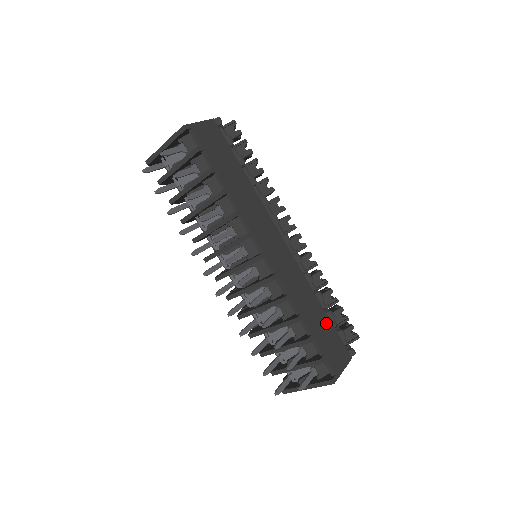
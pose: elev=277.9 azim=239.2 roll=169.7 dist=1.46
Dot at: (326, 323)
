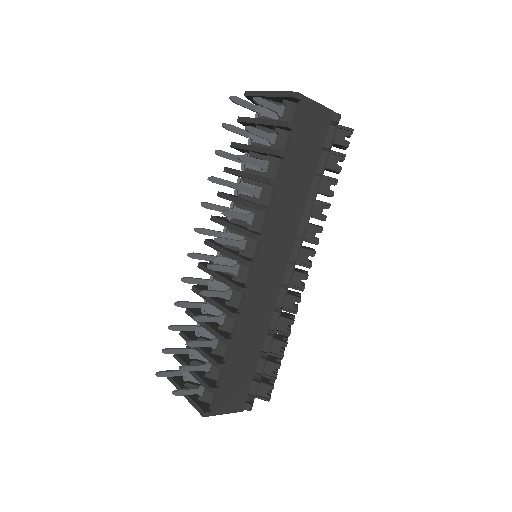
Dot at: (250, 365)
